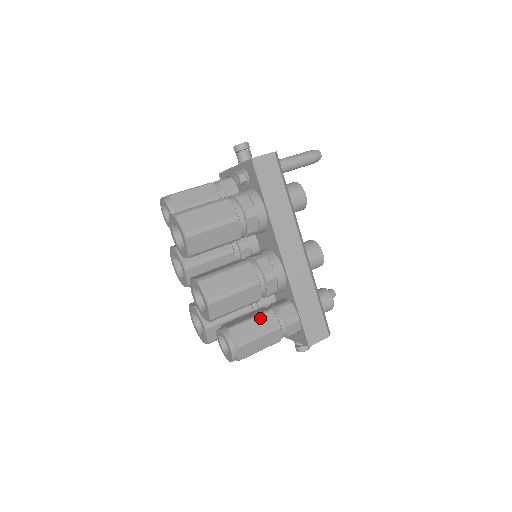
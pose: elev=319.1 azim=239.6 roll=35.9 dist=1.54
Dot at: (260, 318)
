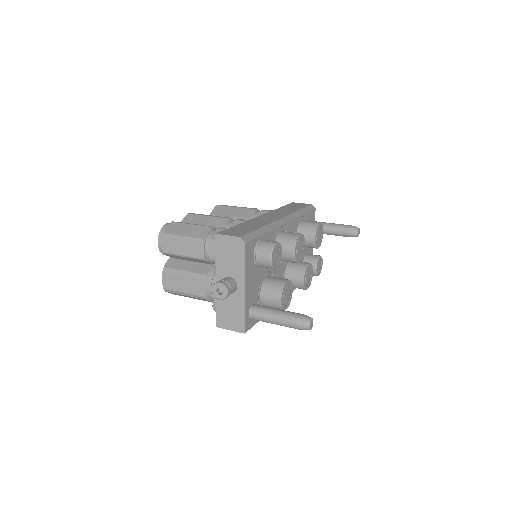
Dot at: occluded
